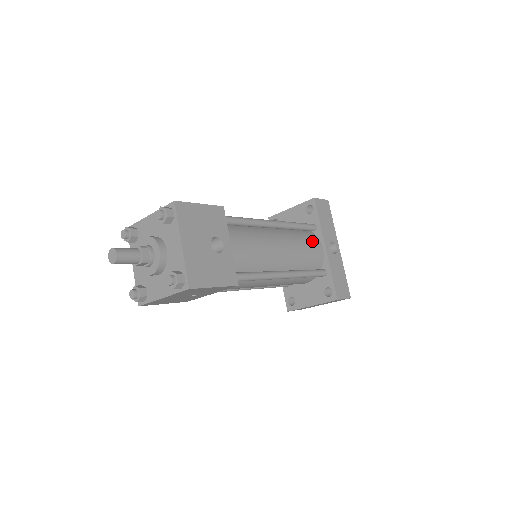
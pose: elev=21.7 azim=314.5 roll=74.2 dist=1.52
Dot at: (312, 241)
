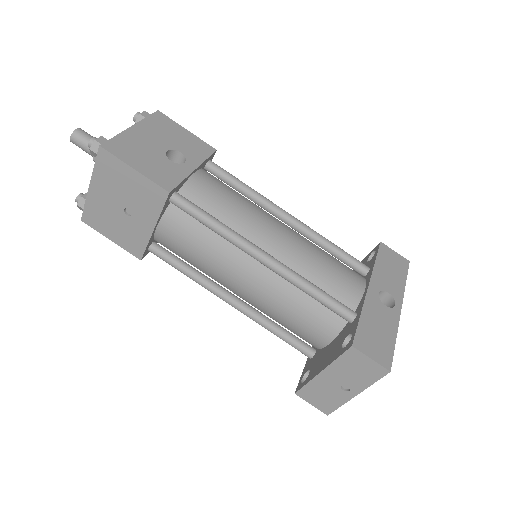
Dot at: (348, 270)
